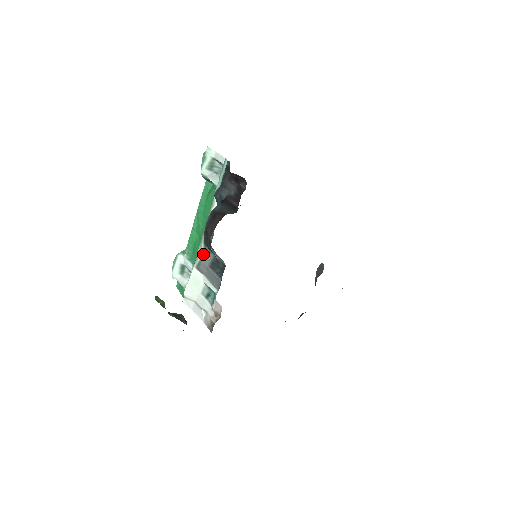
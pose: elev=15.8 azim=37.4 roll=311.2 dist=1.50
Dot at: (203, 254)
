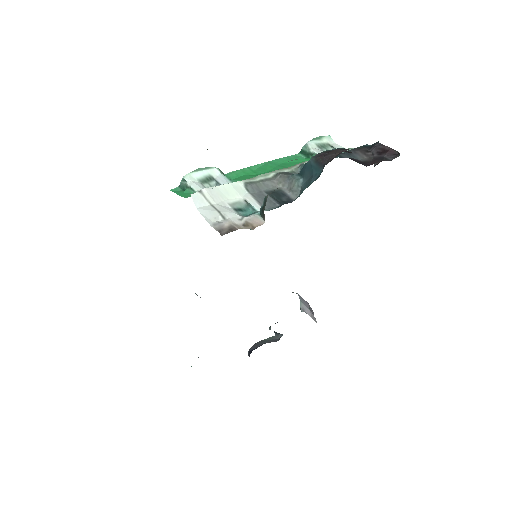
Dot at: (266, 180)
